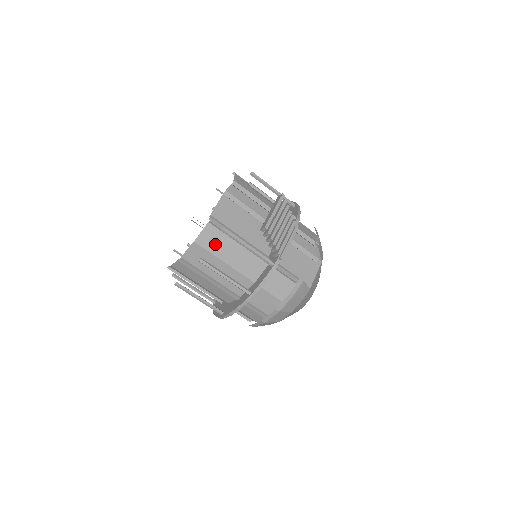
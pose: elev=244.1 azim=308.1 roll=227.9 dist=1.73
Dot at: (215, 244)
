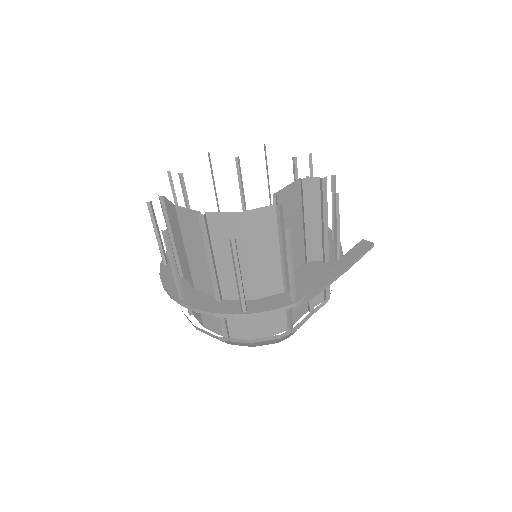
Dot at: (258, 232)
